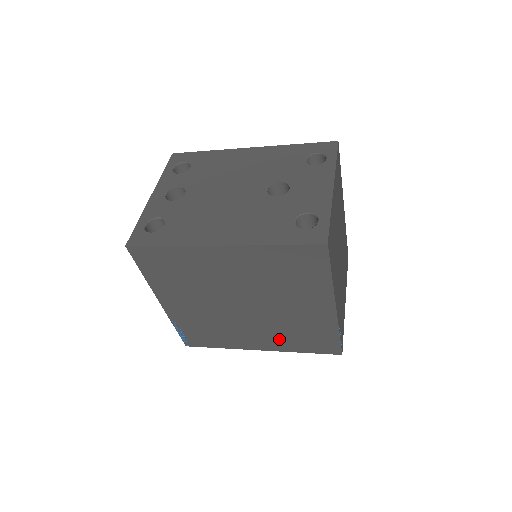
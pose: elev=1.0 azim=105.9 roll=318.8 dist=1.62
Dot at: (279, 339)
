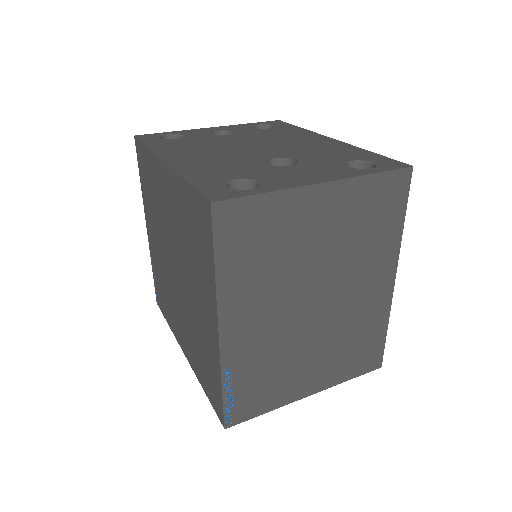
Dot at: (192, 348)
